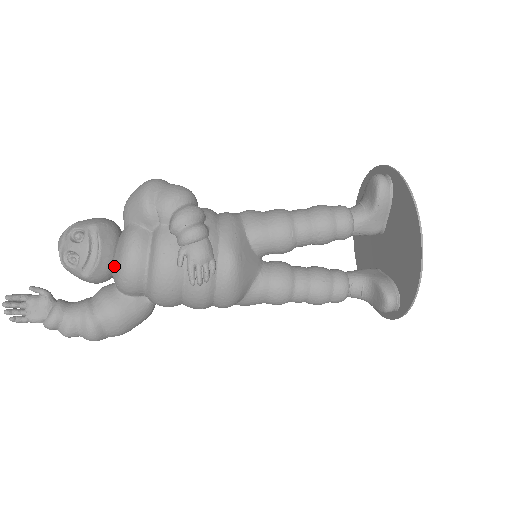
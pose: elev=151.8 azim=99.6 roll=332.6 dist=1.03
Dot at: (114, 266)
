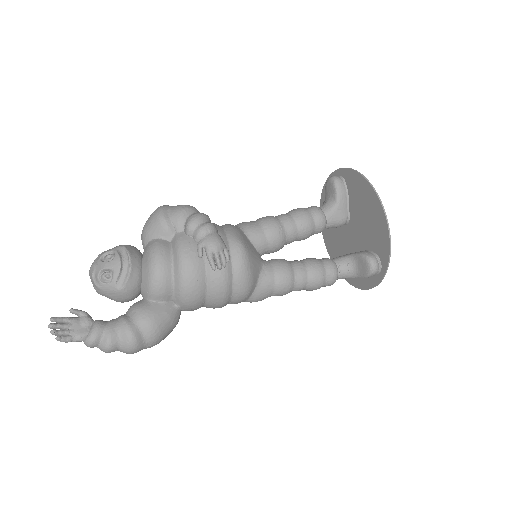
Dot at: (143, 276)
